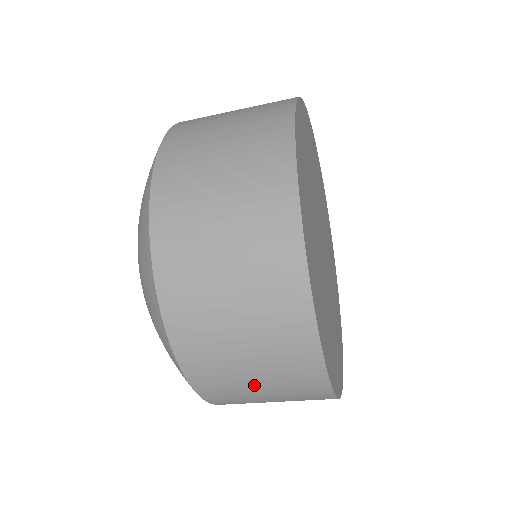
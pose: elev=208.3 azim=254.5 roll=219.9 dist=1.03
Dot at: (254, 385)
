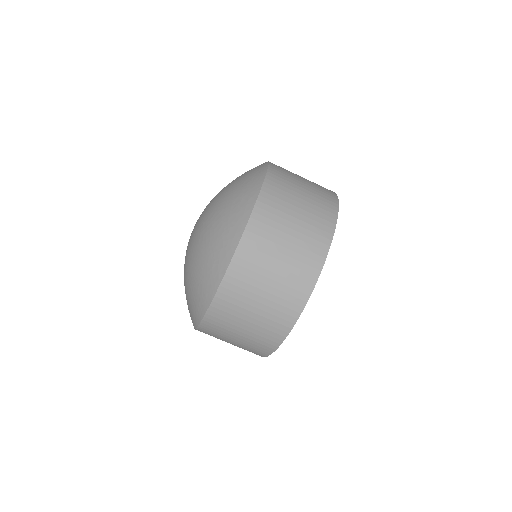
Dot at: (260, 296)
